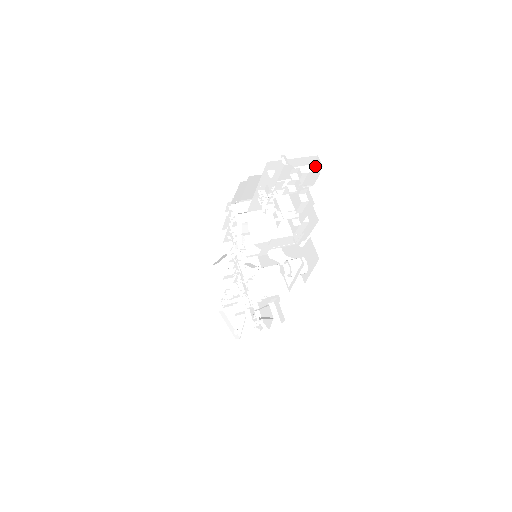
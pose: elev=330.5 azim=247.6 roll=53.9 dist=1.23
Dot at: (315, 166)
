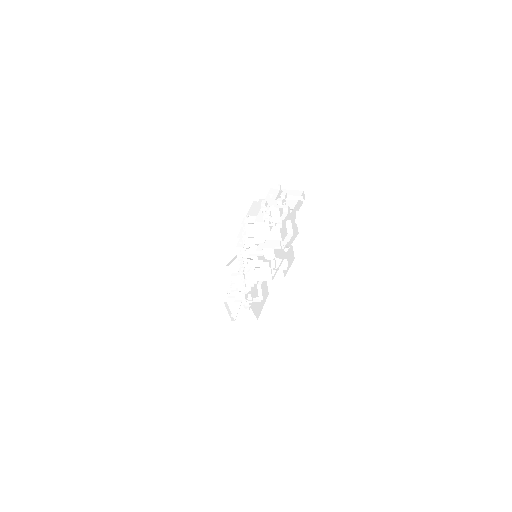
Dot at: (301, 197)
